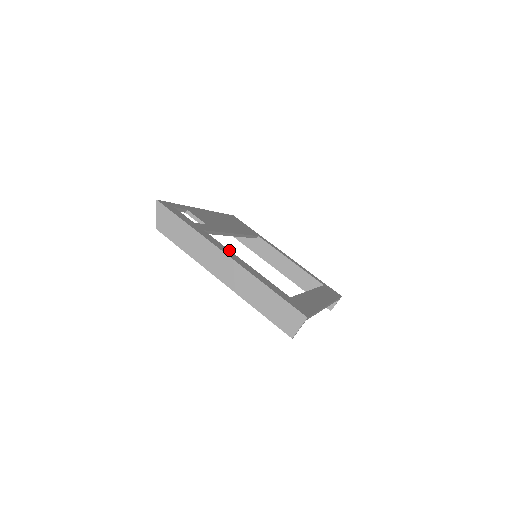
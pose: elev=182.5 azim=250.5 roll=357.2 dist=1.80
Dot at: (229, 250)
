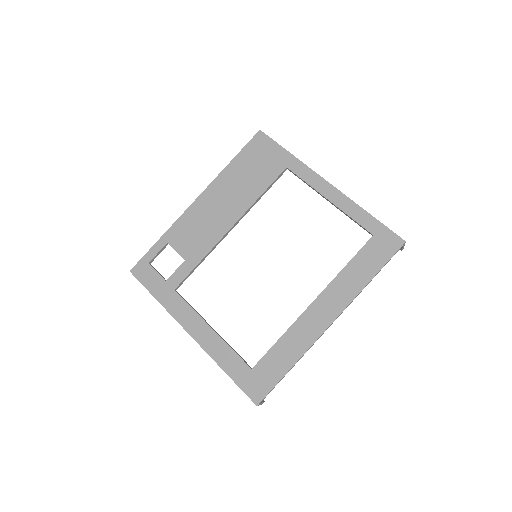
Dot at: (196, 314)
